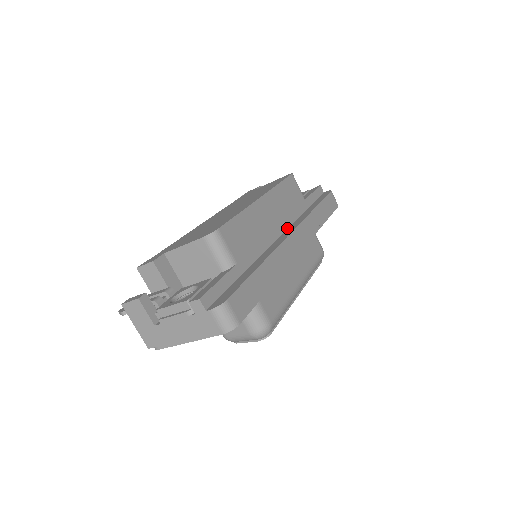
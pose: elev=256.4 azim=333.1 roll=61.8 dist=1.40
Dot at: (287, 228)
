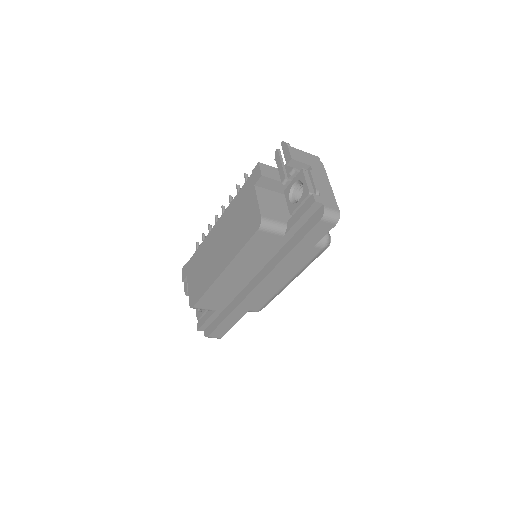
Dot at: (260, 270)
